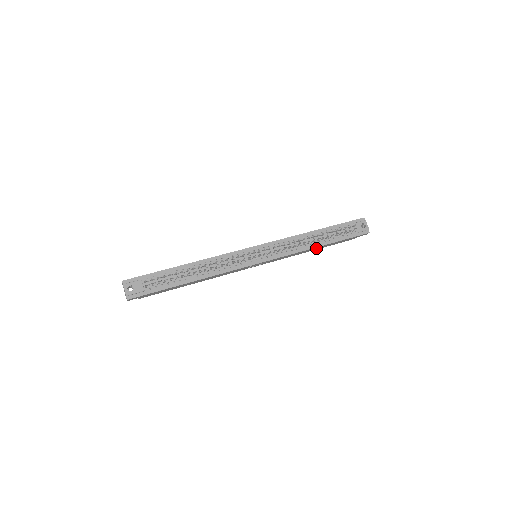
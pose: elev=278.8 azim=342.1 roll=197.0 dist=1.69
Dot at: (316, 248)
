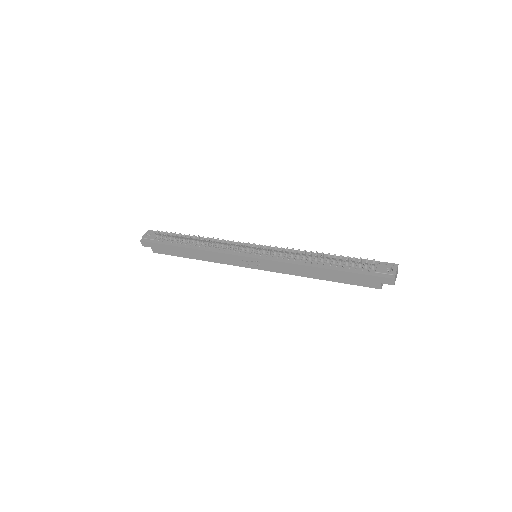
Dot at: (321, 273)
